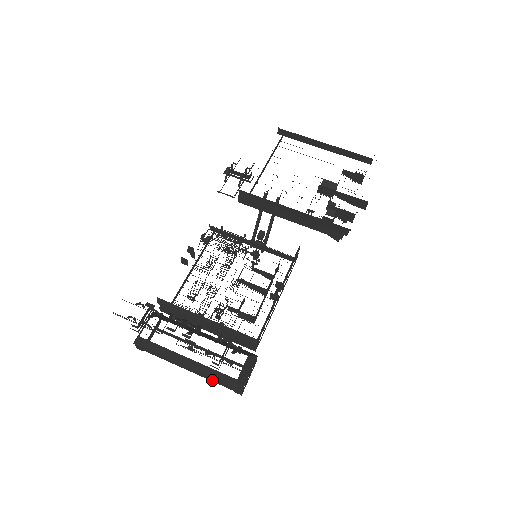
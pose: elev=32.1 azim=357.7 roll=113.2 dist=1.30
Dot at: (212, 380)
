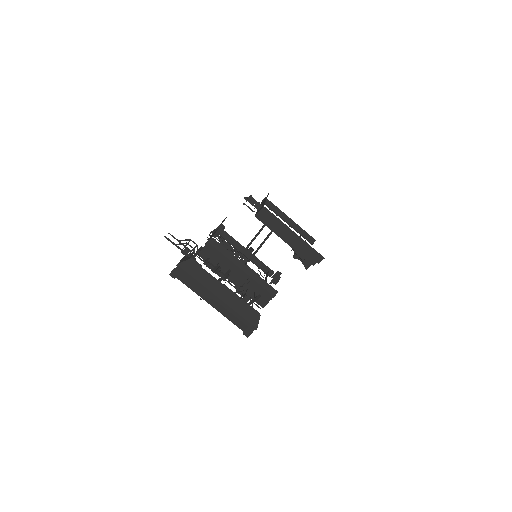
Dot at: (230, 317)
